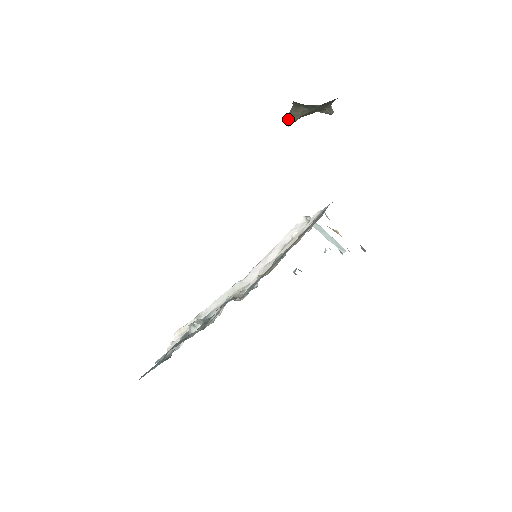
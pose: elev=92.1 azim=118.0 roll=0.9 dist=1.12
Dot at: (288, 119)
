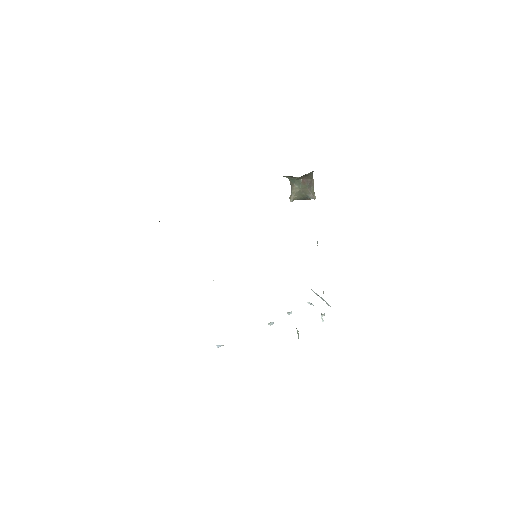
Dot at: (290, 198)
